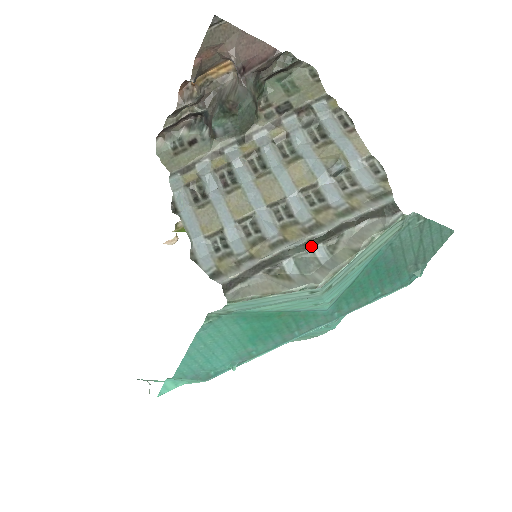
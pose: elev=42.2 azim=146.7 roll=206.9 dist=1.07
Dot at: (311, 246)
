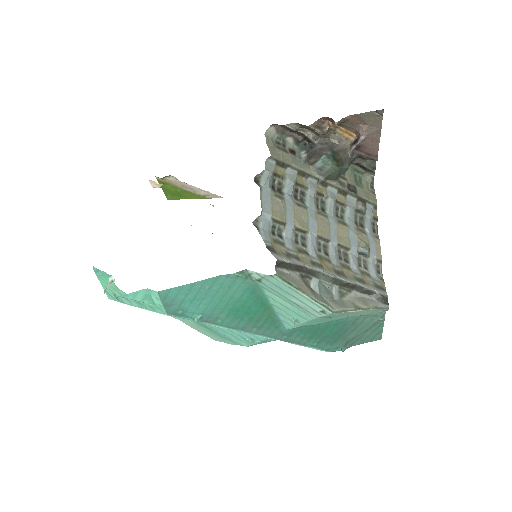
Dot at: (334, 283)
